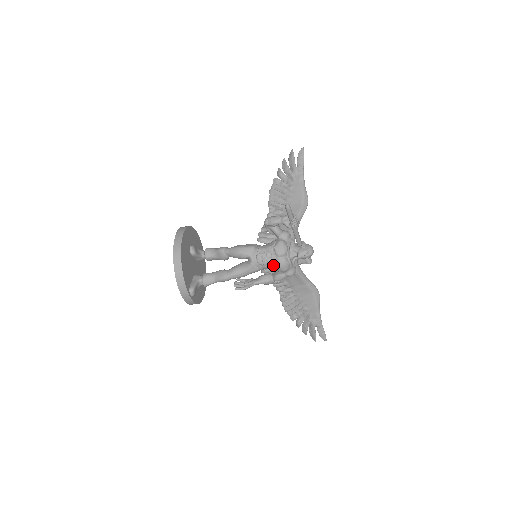
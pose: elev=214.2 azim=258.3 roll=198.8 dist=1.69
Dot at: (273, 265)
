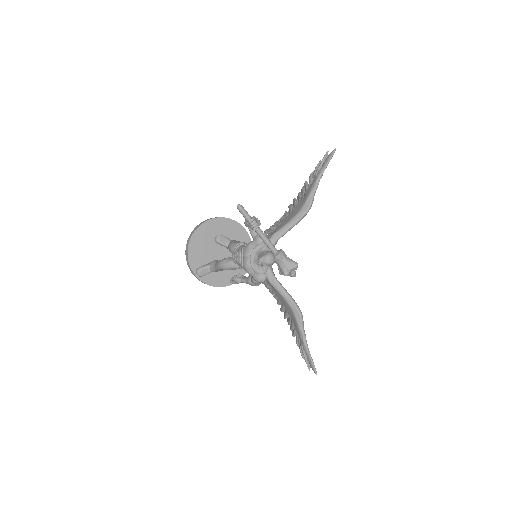
Dot at: (241, 265)
